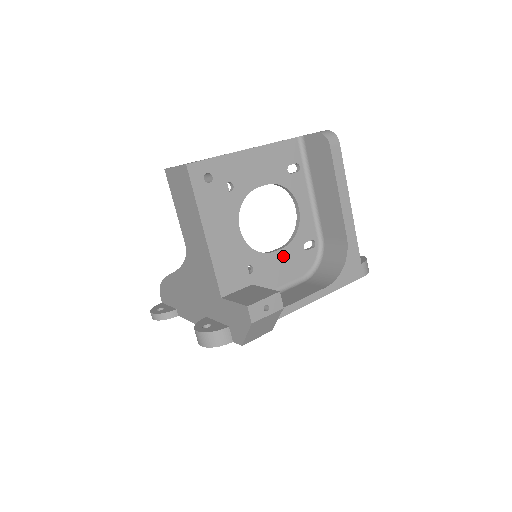
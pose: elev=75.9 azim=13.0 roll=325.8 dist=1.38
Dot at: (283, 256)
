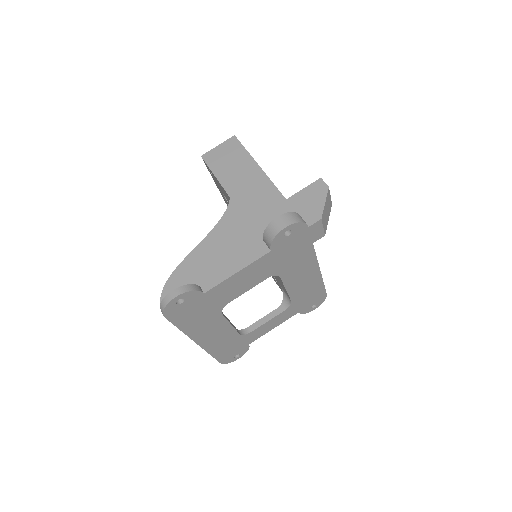
Dot at: occluded
